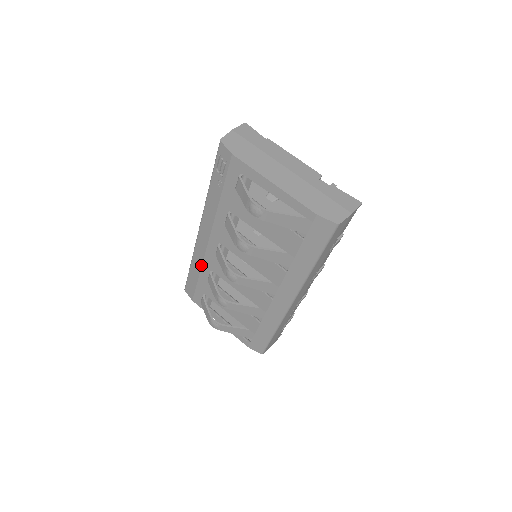
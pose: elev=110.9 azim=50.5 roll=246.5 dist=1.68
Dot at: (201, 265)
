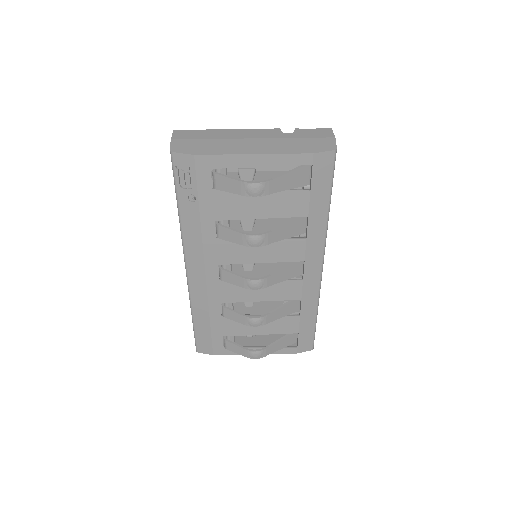
Dot at: (207, 307)
